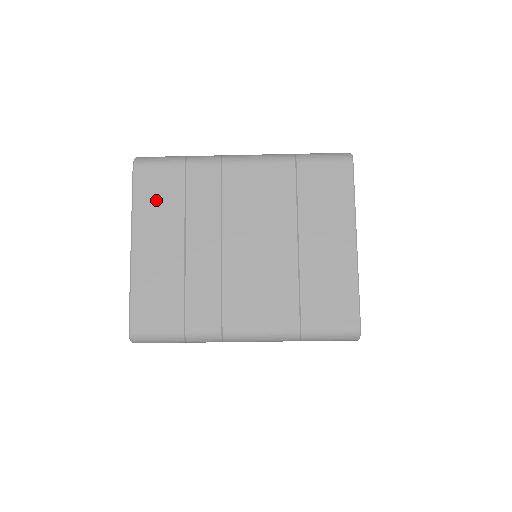
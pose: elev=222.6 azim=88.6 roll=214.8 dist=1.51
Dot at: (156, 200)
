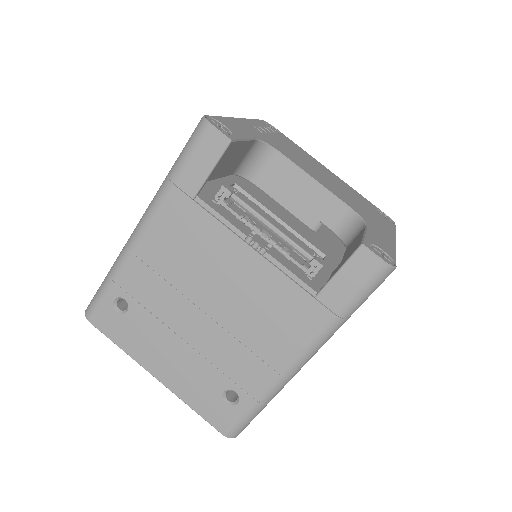
Dot at: occluded
